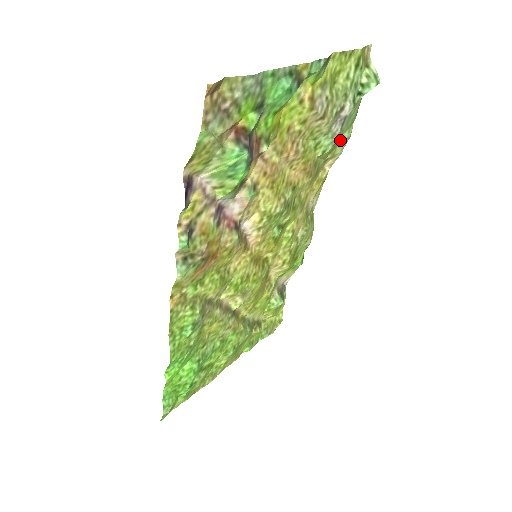
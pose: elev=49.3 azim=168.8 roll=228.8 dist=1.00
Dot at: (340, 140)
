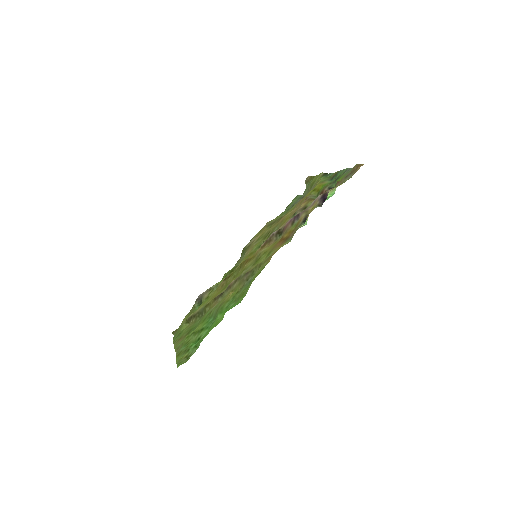
Dot at: (283, 212)
